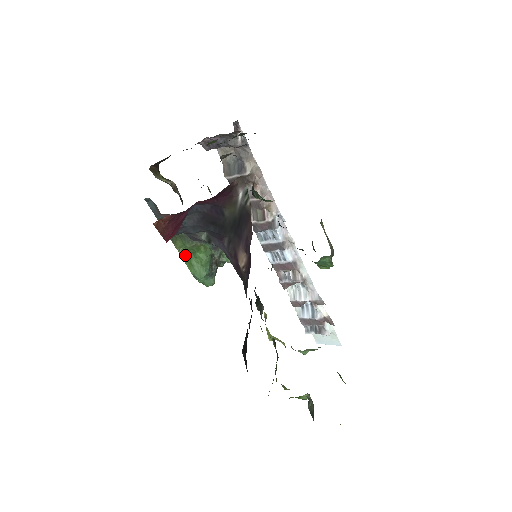
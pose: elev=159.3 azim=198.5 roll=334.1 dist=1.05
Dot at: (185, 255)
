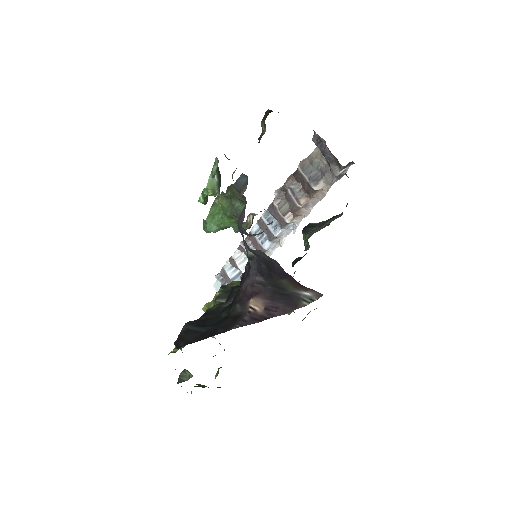
Dot at: (217, 206)
